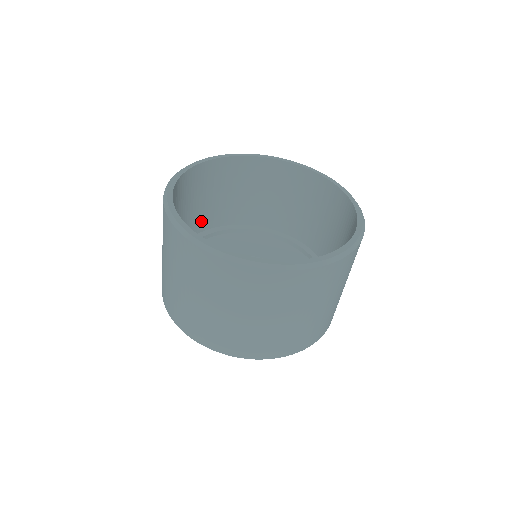
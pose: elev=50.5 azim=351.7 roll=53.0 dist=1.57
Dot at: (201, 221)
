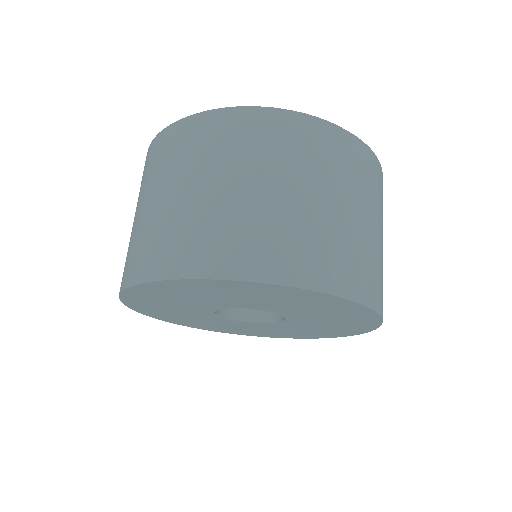
Dot at: occluded
